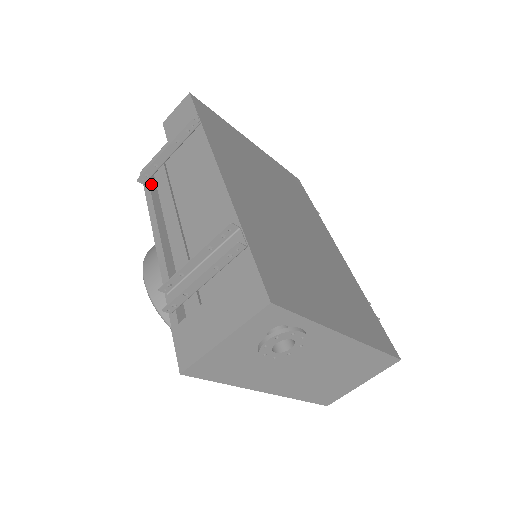
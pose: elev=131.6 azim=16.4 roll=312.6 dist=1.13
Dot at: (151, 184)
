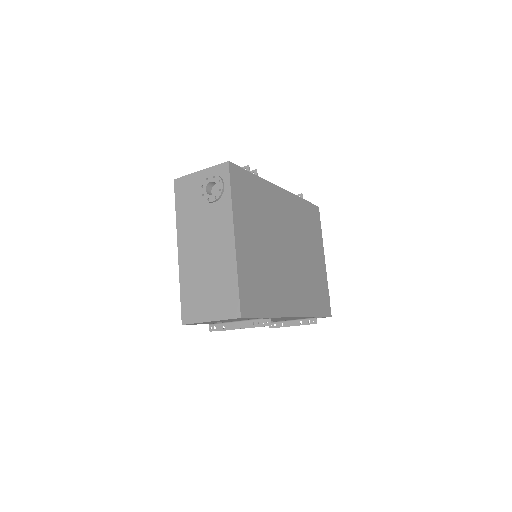
Dot at: occluded
